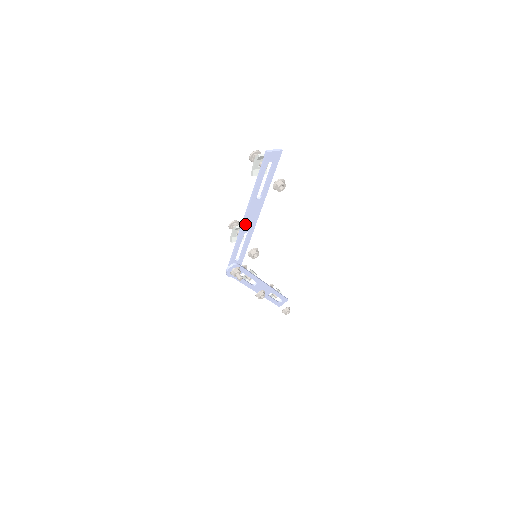
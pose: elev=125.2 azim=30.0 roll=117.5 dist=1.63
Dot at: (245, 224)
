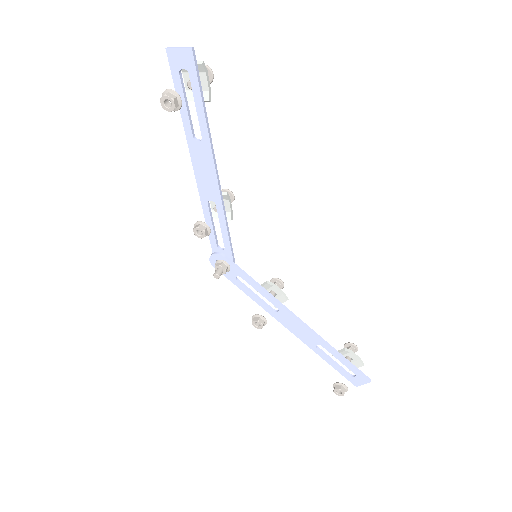
Dot at: (200, 183)
